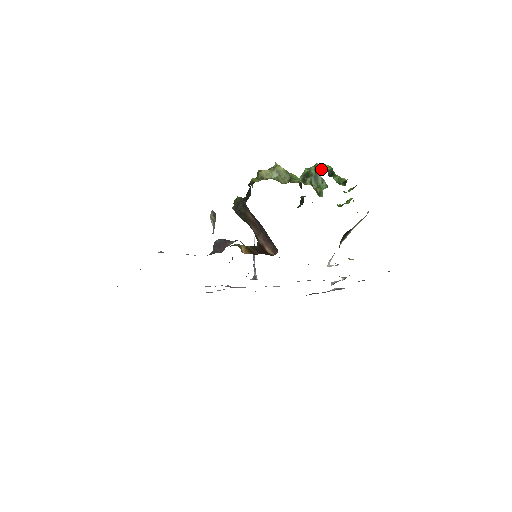
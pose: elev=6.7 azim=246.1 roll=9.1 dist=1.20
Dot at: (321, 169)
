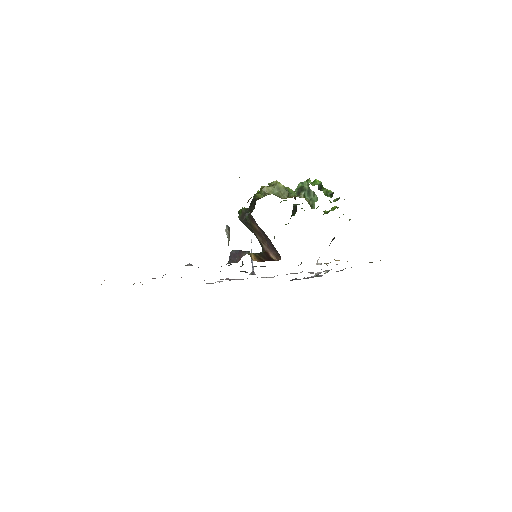
Dot at: occluded
